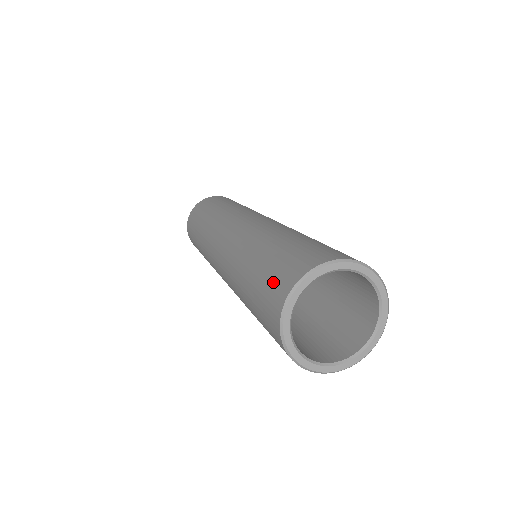
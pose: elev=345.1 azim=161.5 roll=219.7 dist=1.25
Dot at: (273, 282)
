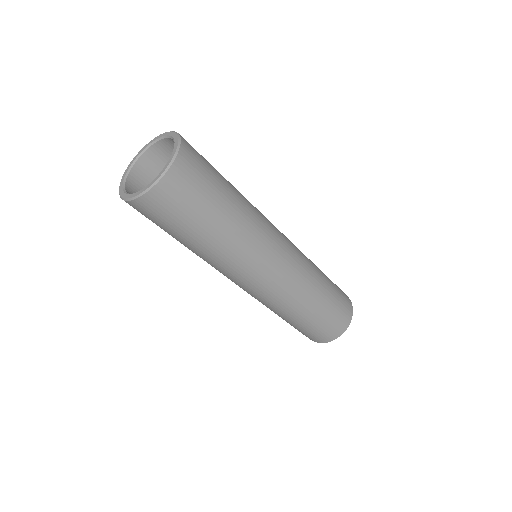
Dot at: occluded
